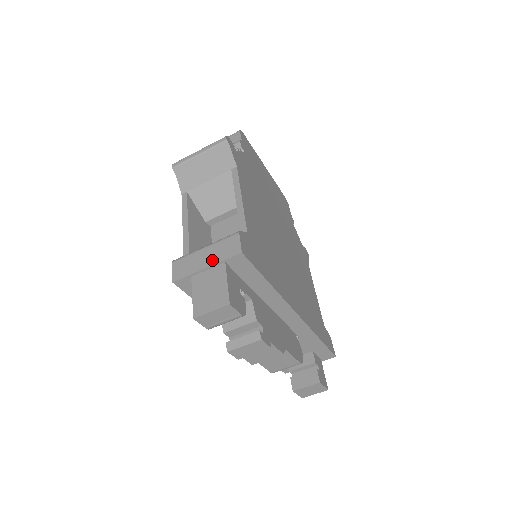
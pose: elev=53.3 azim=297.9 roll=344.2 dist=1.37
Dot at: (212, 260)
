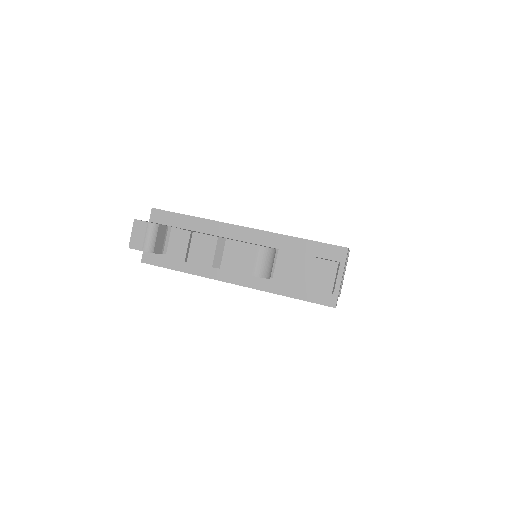
Dot at: occluded
